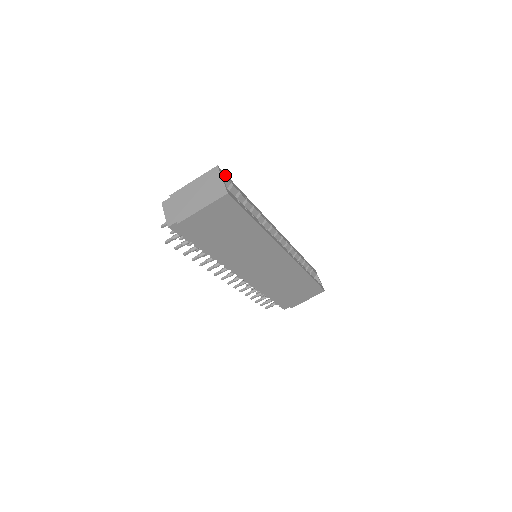
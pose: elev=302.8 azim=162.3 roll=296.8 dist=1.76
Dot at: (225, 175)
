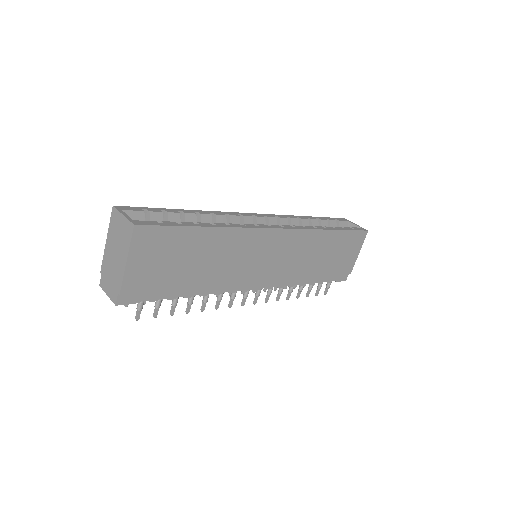
Dot at: (131, 208)
